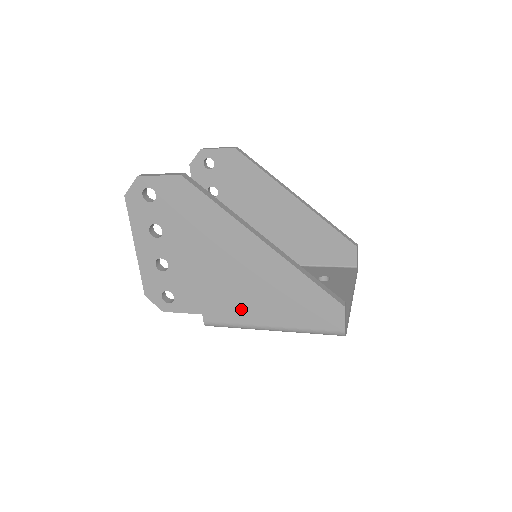
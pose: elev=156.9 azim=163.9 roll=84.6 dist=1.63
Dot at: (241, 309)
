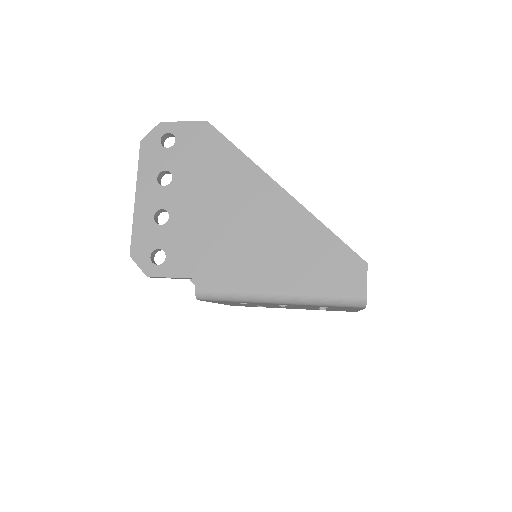
Dot at: (245, 270)
